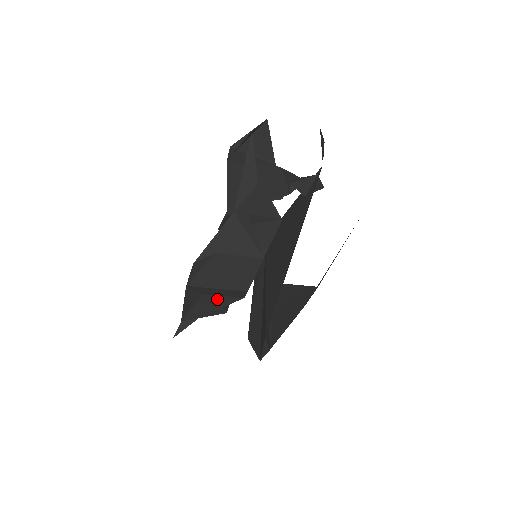
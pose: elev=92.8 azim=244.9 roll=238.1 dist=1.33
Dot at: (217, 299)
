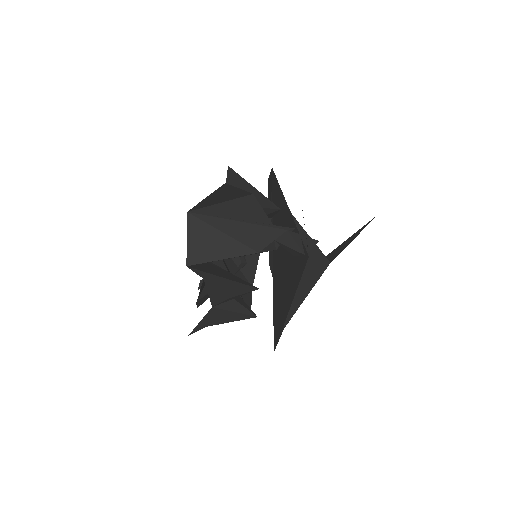
Dot at: occluded
